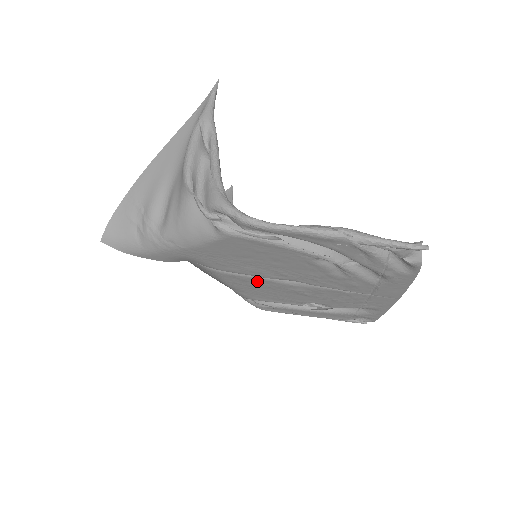
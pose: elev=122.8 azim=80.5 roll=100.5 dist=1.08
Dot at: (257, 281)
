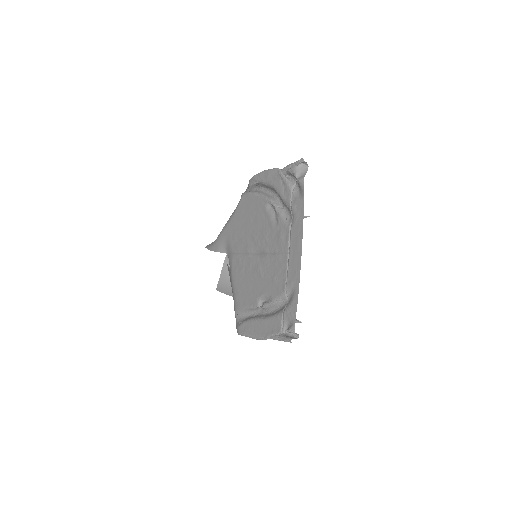
Dot at: (244, 261)
